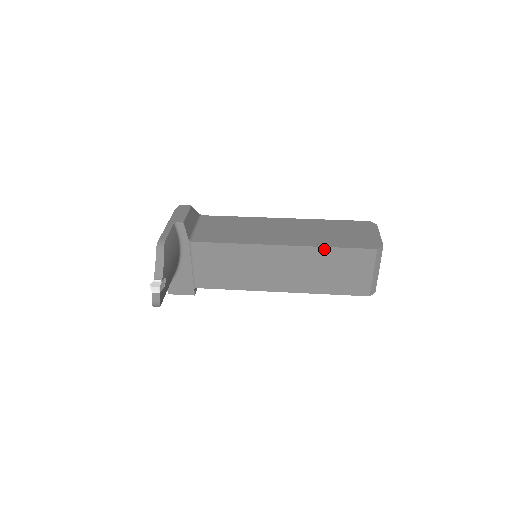
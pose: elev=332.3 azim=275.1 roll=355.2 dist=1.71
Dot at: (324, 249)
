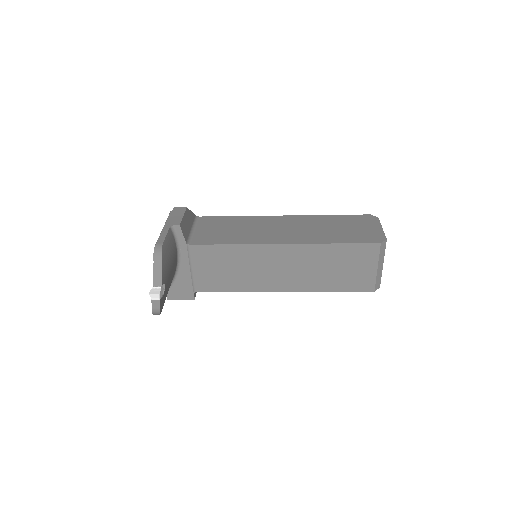
Dot at: (326, 246)
